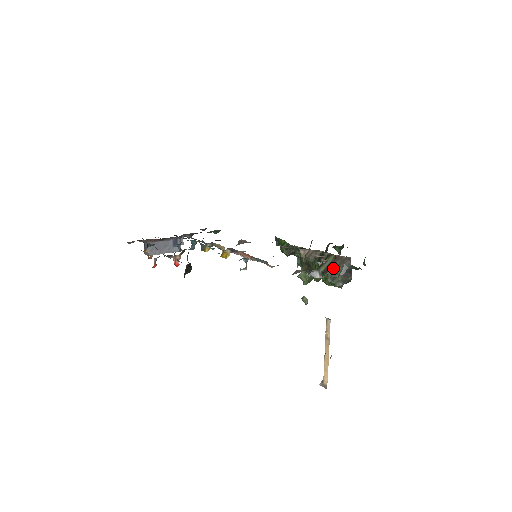
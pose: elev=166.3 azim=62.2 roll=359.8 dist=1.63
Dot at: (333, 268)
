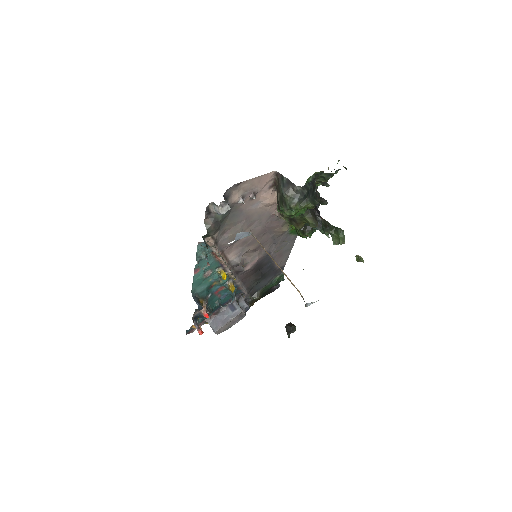
Dot at: (278, 196)
